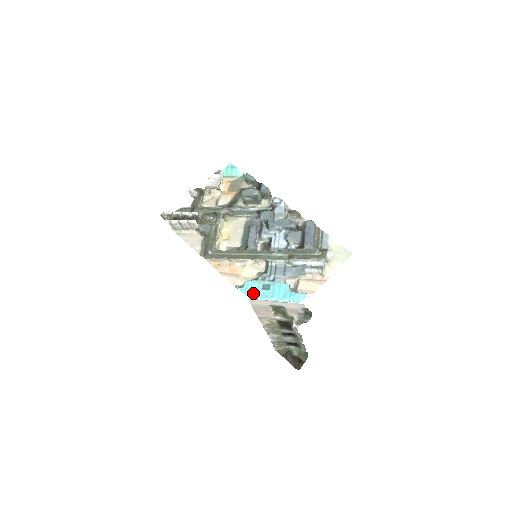
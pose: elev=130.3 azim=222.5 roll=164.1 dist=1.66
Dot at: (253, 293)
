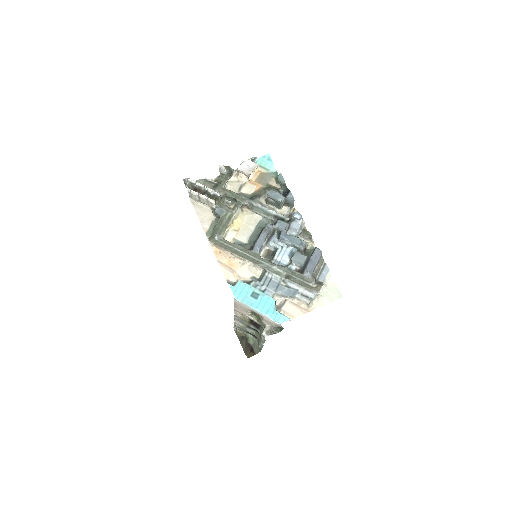
Dot at: (241, 296)
